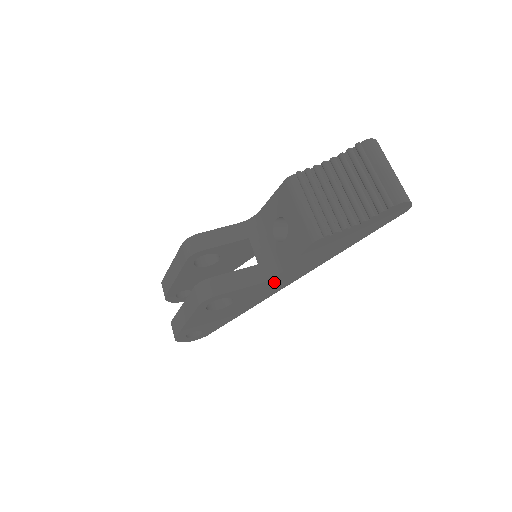
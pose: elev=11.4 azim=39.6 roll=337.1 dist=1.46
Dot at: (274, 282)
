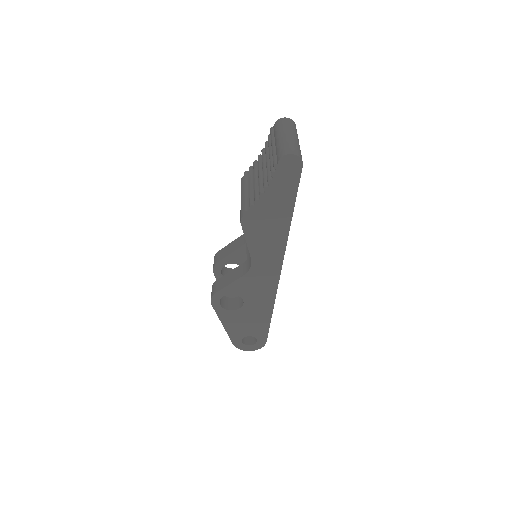
Dot at: (259, 272)
